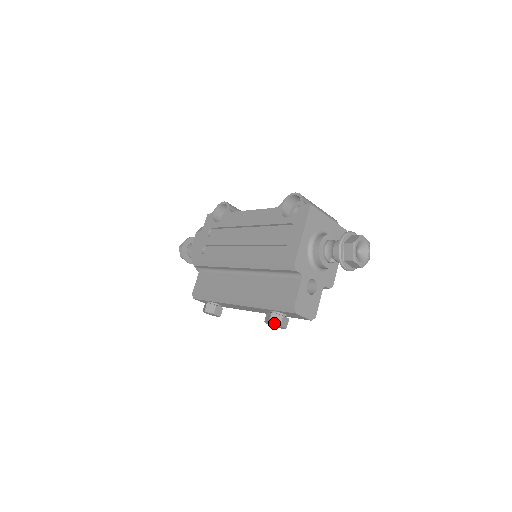
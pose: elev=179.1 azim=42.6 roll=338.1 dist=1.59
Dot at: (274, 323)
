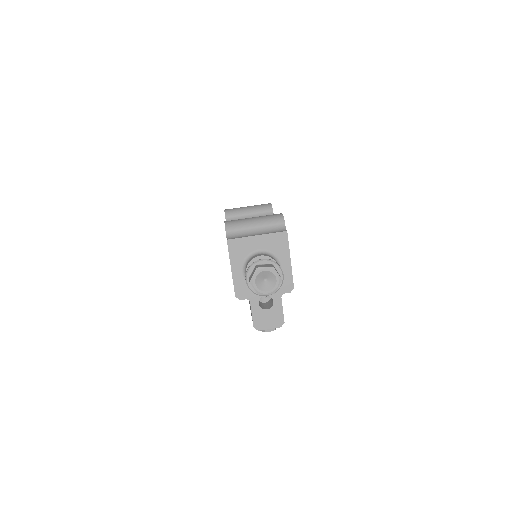
Dot at: occluded
